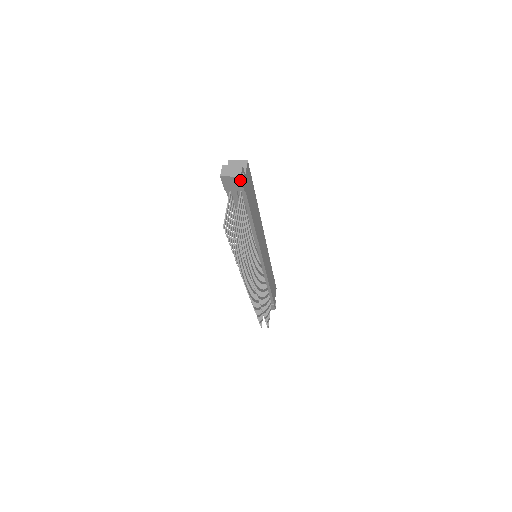
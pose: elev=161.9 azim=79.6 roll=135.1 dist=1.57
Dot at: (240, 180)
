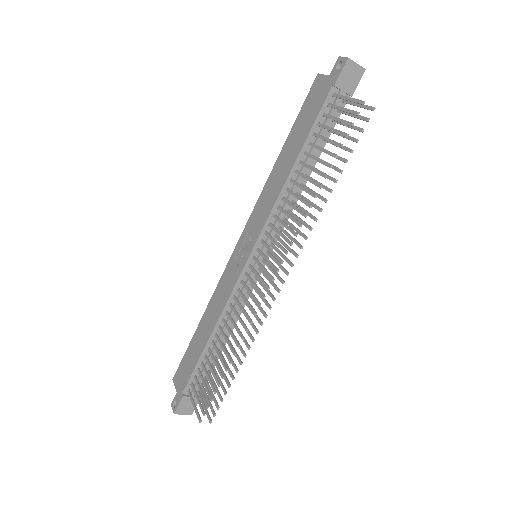
Dot at: (361, 75)
